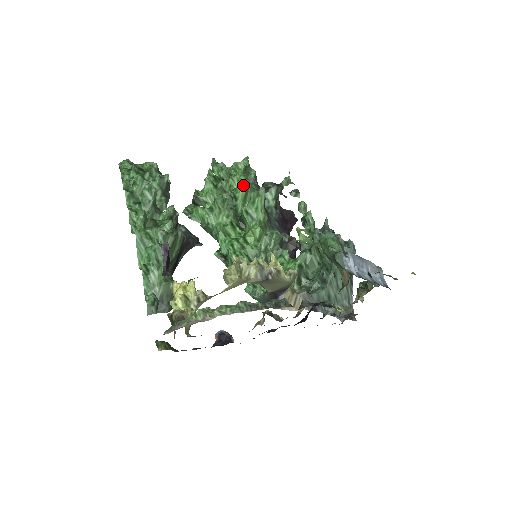
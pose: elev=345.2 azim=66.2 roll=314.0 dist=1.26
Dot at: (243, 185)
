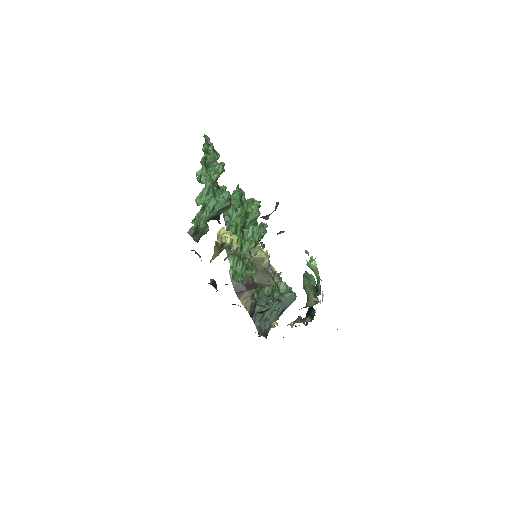
Dot at: (257, 214)
